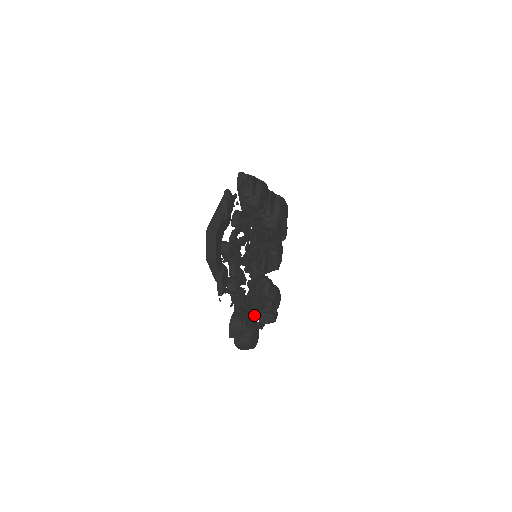
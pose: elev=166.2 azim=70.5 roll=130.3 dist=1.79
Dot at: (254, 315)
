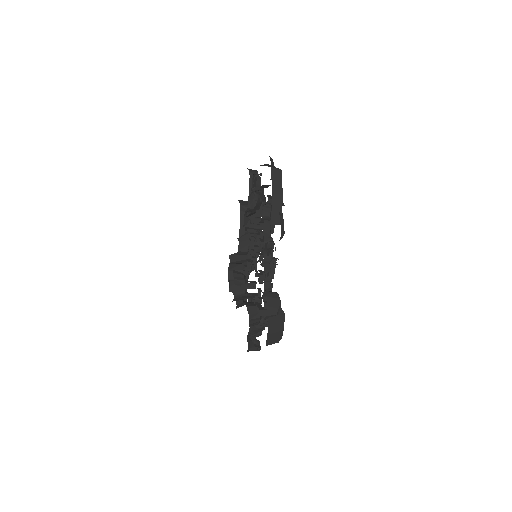
Dot at: occluded
